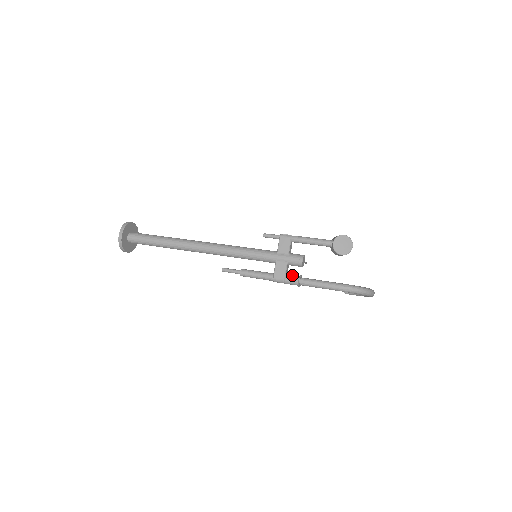
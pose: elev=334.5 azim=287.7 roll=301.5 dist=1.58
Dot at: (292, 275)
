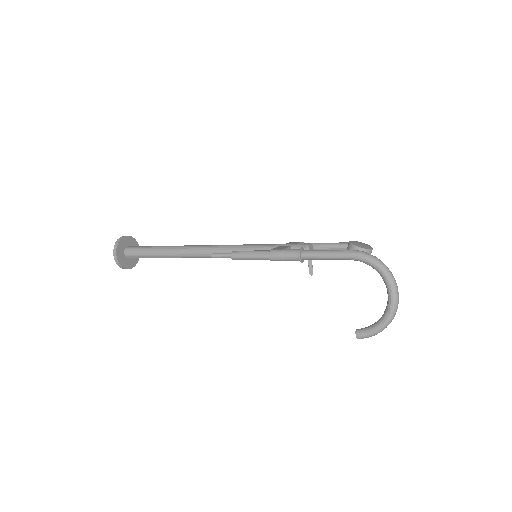
Dot at: occluded
